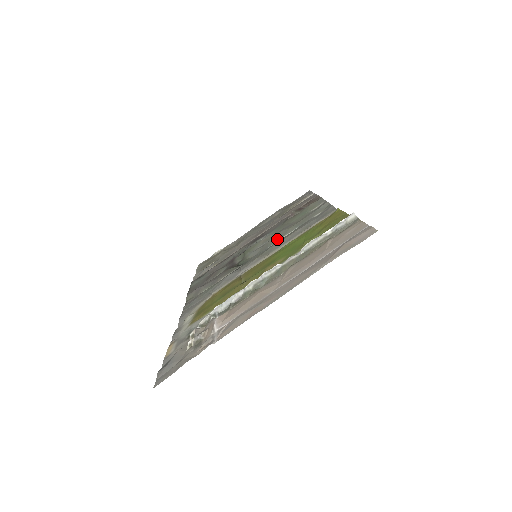
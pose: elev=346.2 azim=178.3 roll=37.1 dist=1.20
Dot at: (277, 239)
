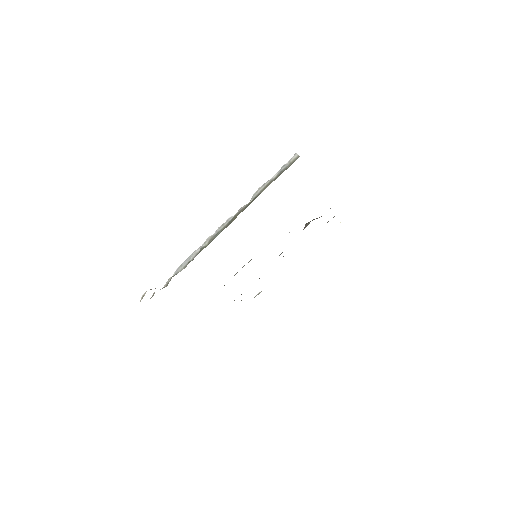
Dot at: occluded
